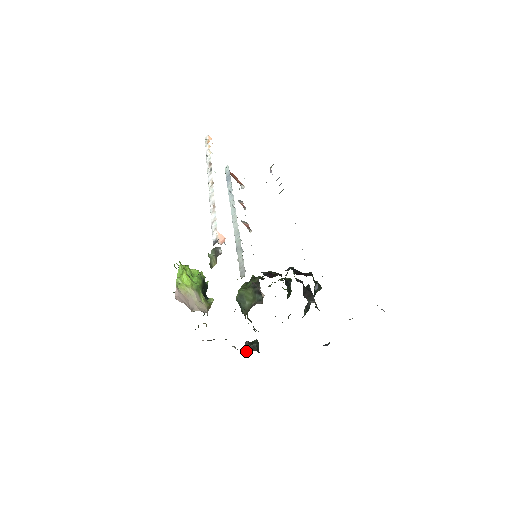
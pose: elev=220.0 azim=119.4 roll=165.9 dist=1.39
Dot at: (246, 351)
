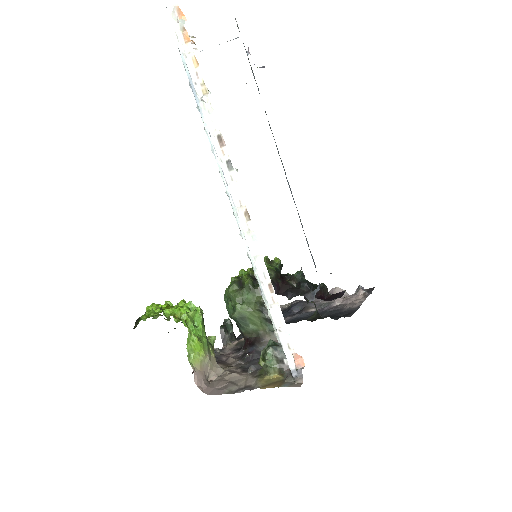
Dot at: (226, 344)
